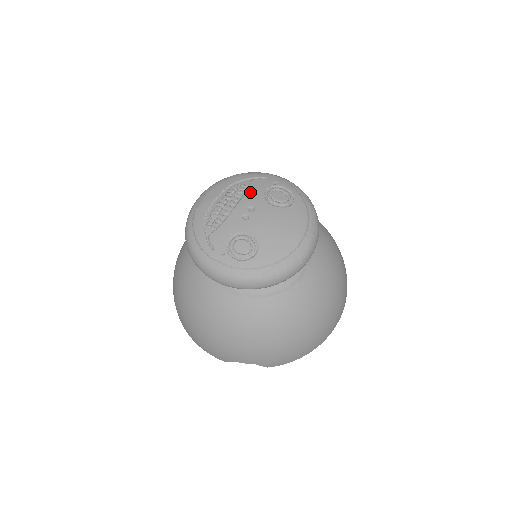
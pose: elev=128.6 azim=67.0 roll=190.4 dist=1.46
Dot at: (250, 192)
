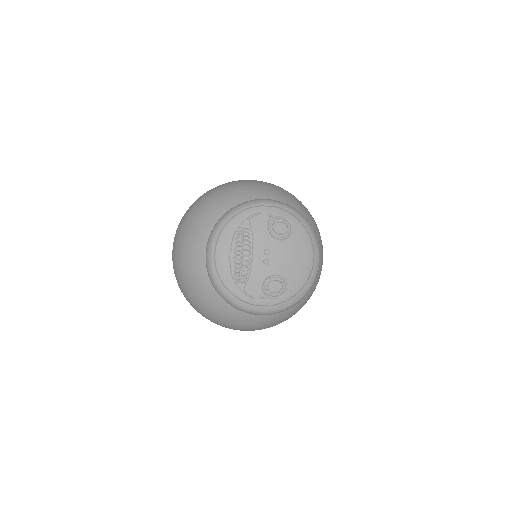
Dot at: (257, 236)
